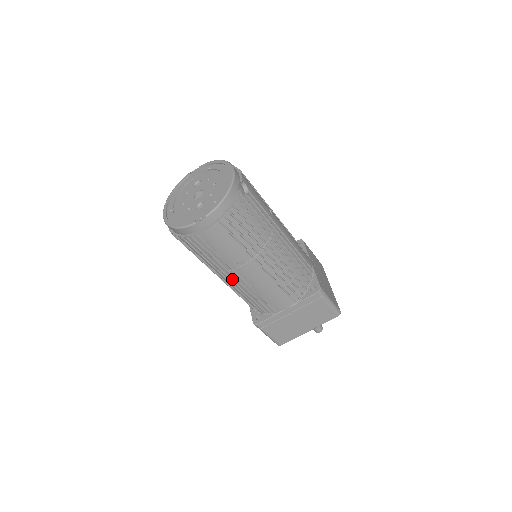
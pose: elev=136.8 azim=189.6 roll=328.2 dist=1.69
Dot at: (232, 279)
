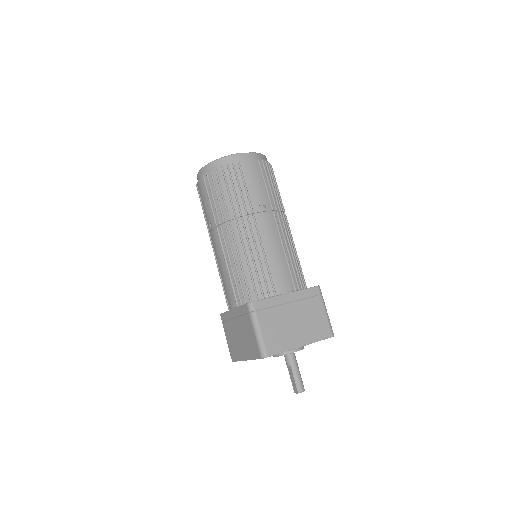
Dot at: (246, 230)
